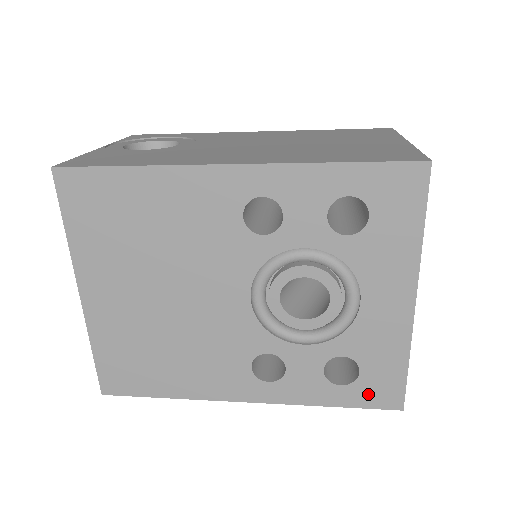
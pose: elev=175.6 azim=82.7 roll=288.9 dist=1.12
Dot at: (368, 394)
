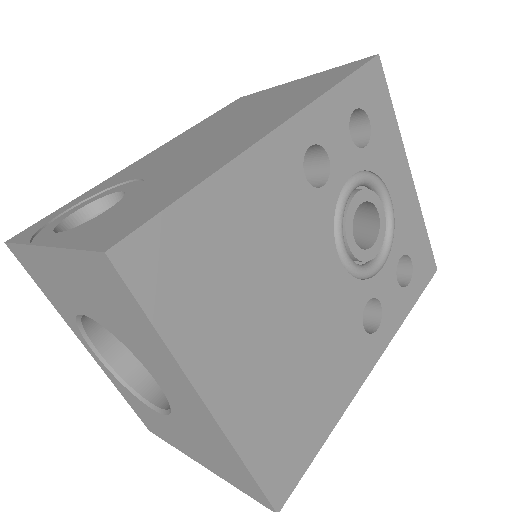
Dot at: (421, 276)
